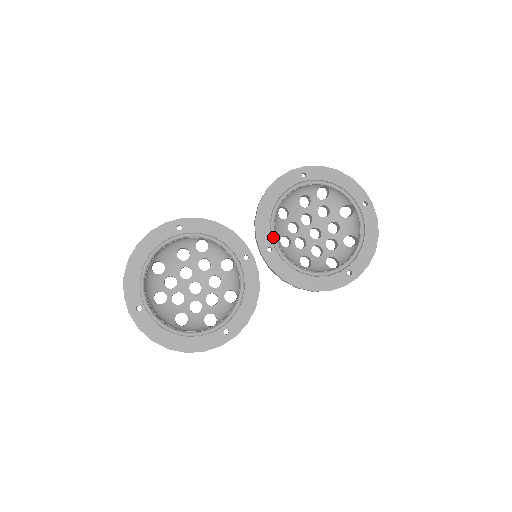
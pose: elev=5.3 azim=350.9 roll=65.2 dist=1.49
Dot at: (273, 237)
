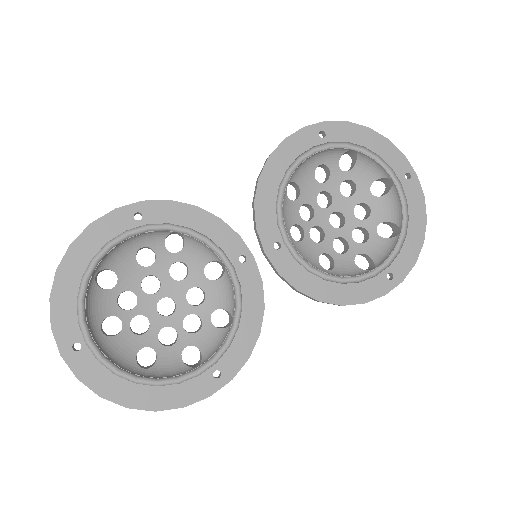
Dot at: (281, 227)
